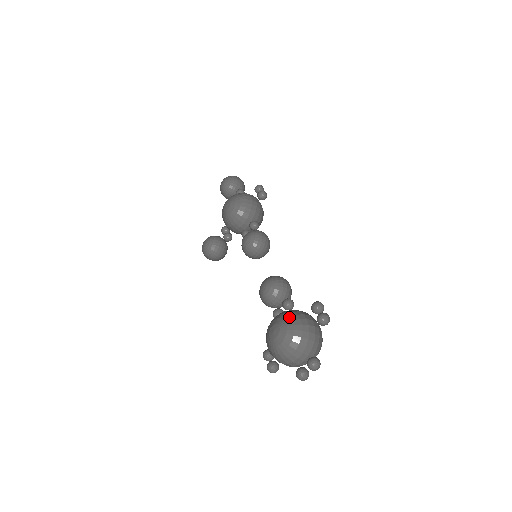
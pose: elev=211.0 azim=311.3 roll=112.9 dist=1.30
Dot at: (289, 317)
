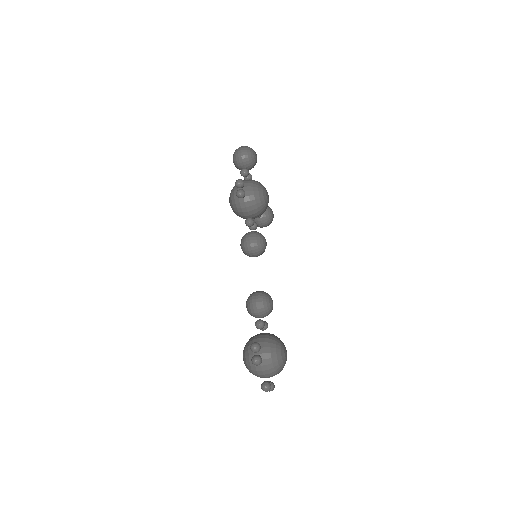
Dot at: (244, 352)
